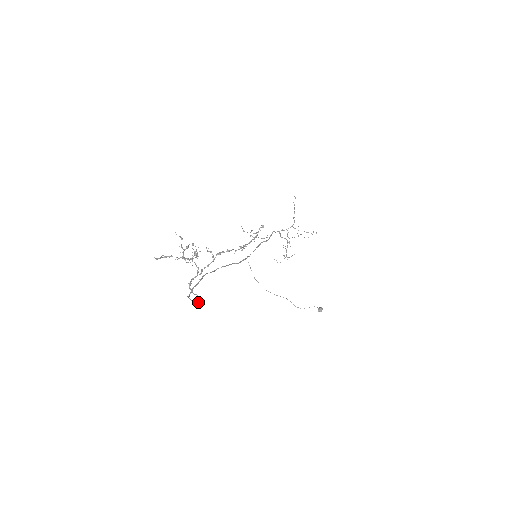
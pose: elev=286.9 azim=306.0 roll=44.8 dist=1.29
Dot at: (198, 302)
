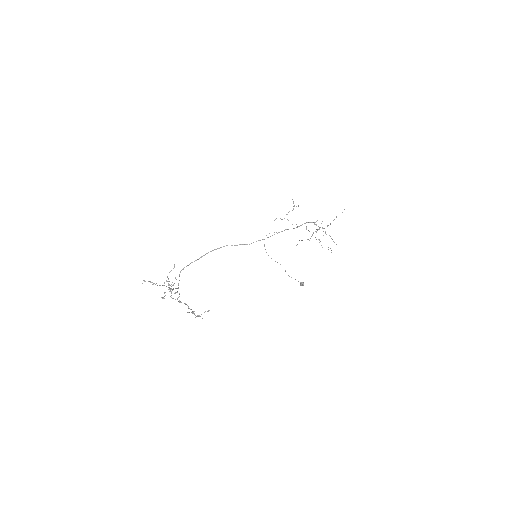
Dot at: occluded
